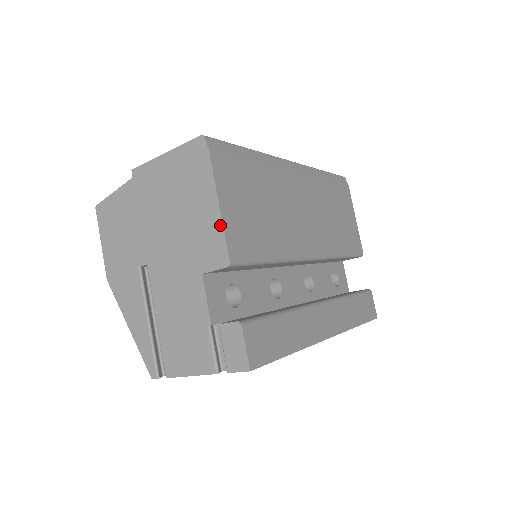
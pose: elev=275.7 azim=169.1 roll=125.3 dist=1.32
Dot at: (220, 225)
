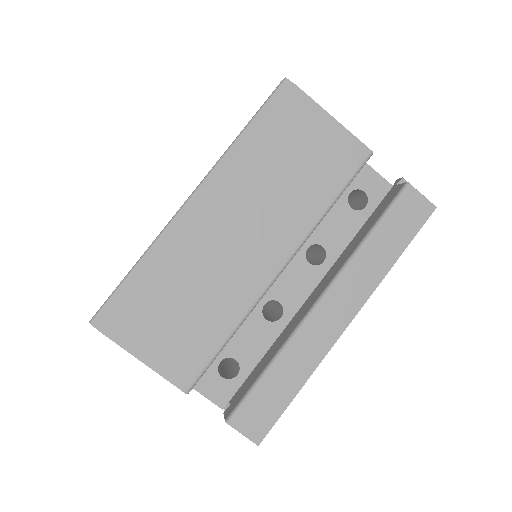
Dot at: (158, 373)
